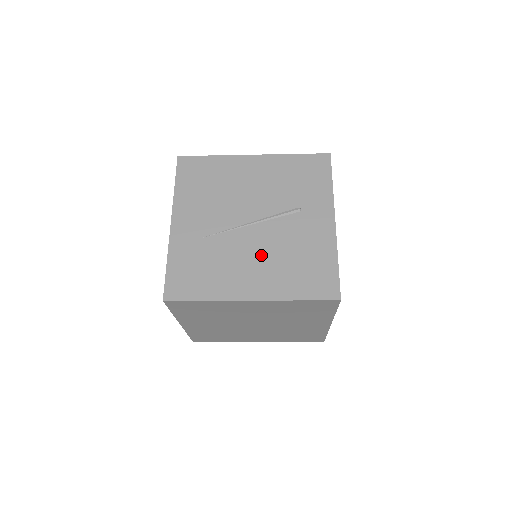
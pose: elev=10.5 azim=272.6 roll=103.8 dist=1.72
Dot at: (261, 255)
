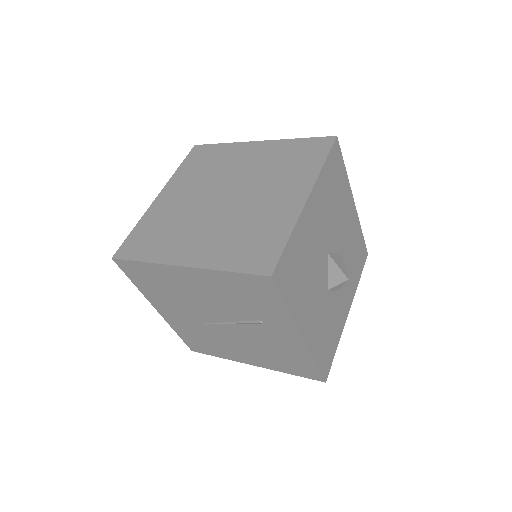
Dot at: (244, 345)
